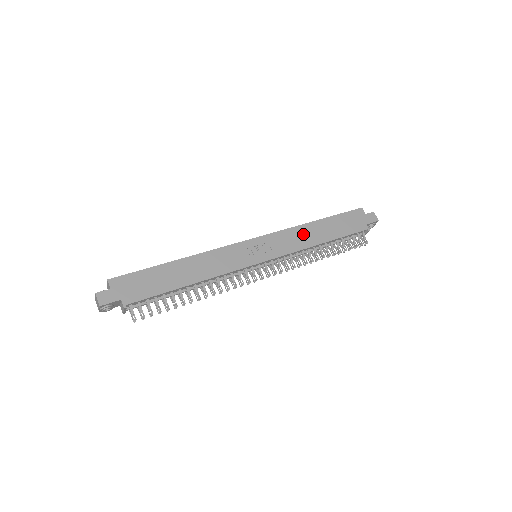
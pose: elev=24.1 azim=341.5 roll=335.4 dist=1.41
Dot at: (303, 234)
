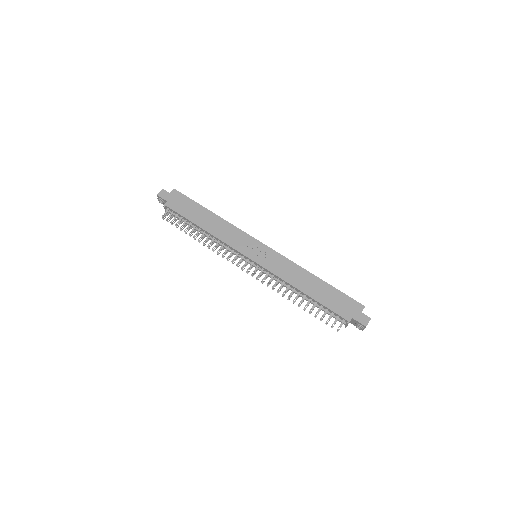
Dot at: (297, 274)
